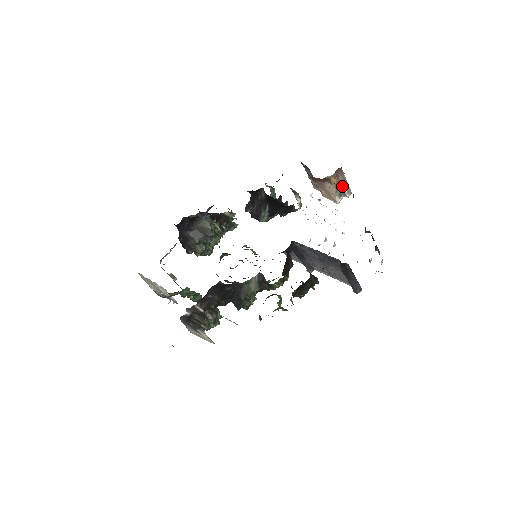
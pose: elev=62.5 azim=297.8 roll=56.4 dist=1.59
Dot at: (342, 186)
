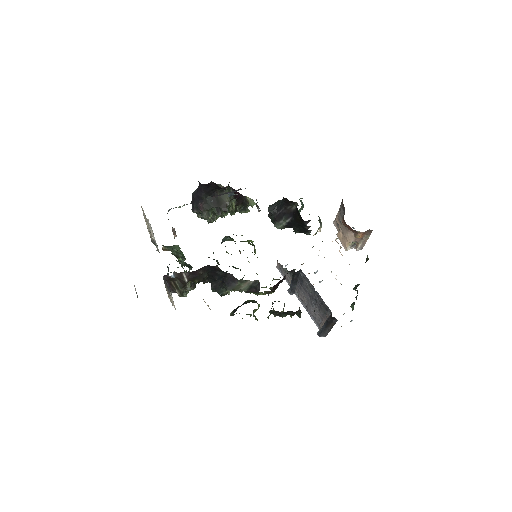
Dot at: (361, 241)
